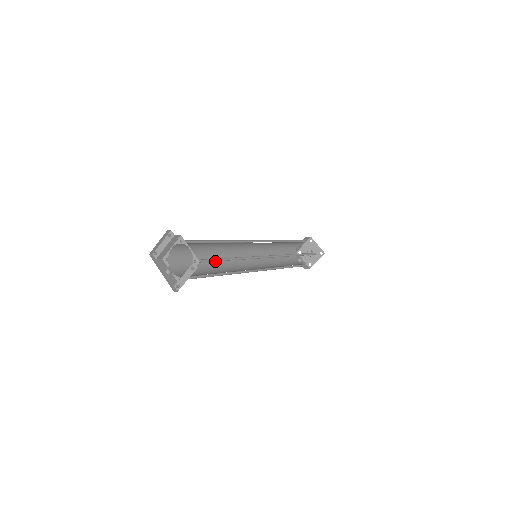
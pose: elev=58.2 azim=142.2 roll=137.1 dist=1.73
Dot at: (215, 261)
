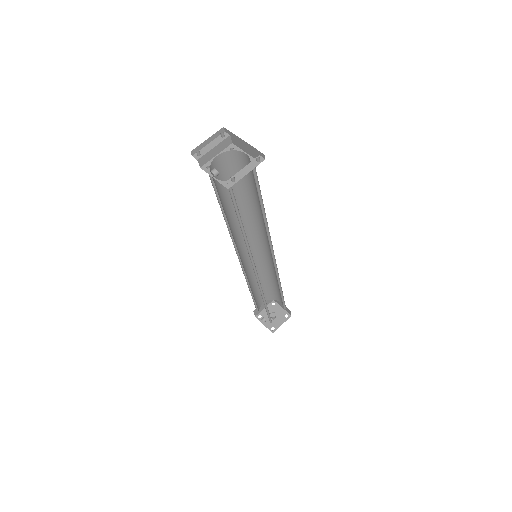
Dot at: (258, 191)
